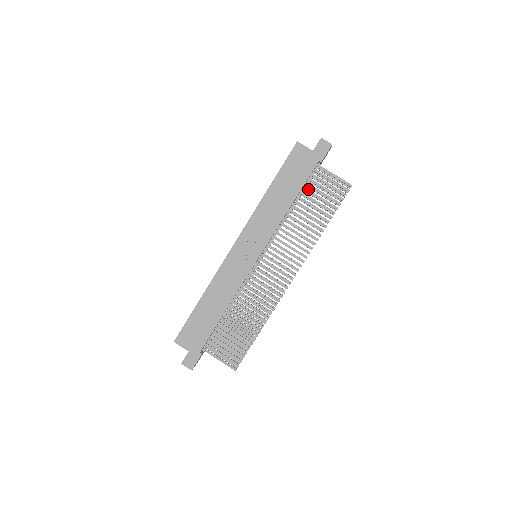
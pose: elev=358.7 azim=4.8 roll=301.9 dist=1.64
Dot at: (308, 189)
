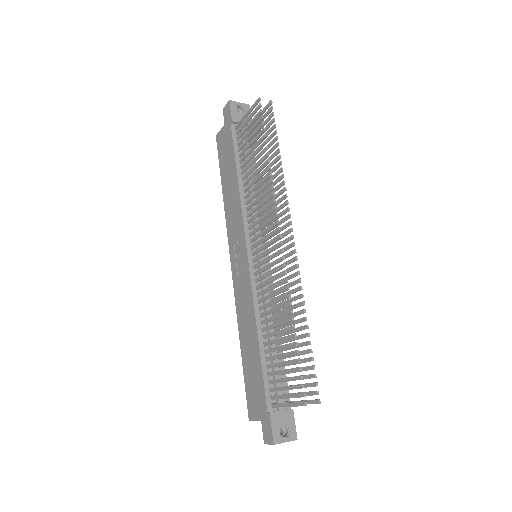
Dot at: (242, 151)
